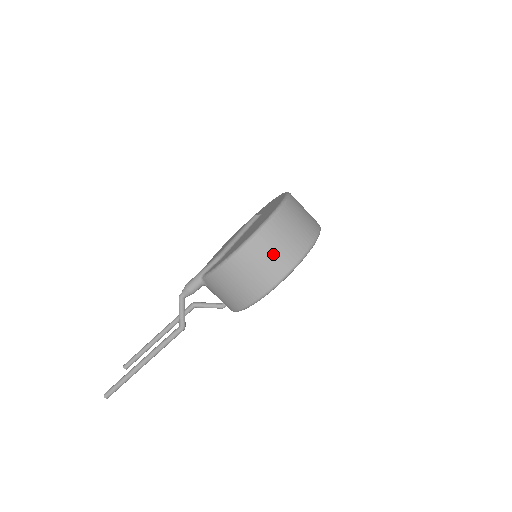
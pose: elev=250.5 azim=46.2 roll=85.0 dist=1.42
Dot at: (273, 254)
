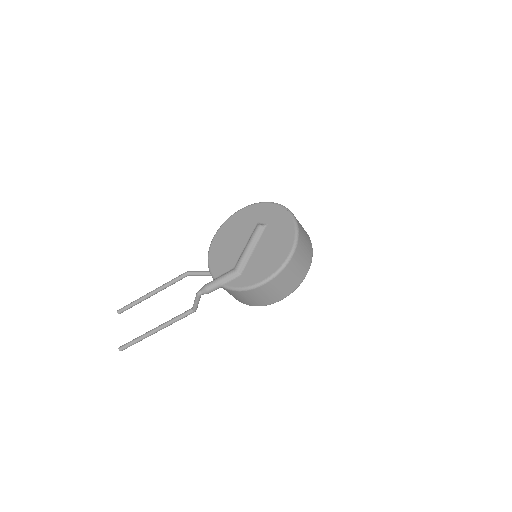
Dot at: (287, 283)
